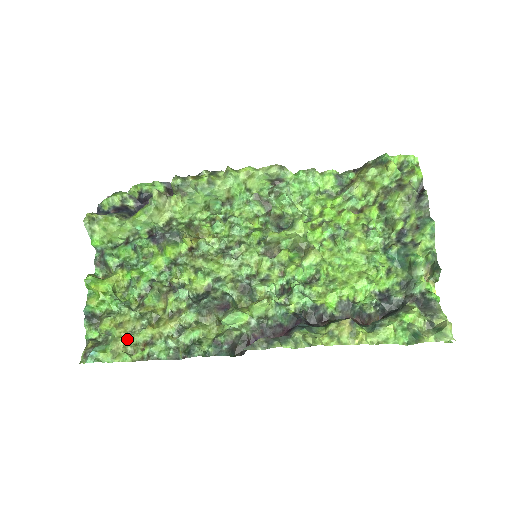
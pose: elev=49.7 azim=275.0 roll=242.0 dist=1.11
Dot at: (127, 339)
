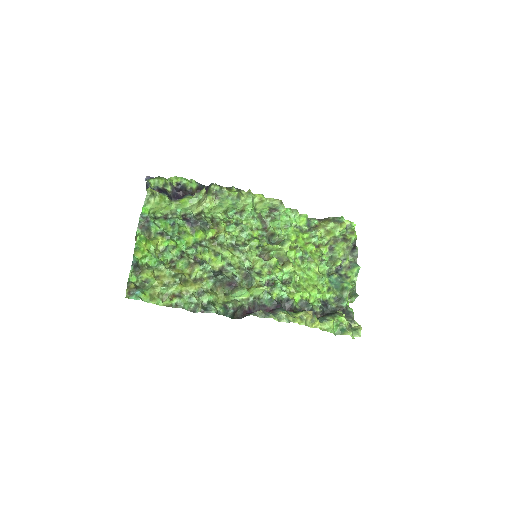
Dot at: (162, 289)
